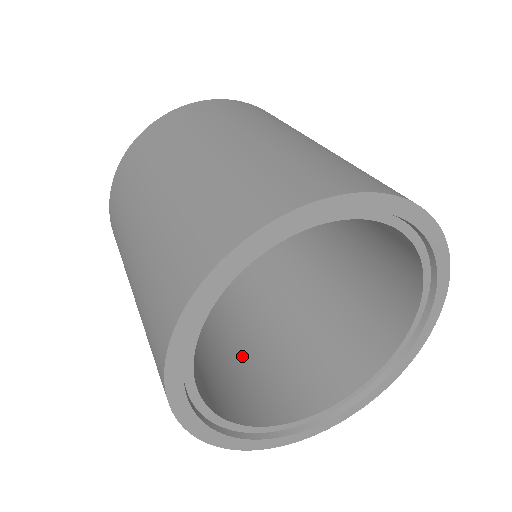
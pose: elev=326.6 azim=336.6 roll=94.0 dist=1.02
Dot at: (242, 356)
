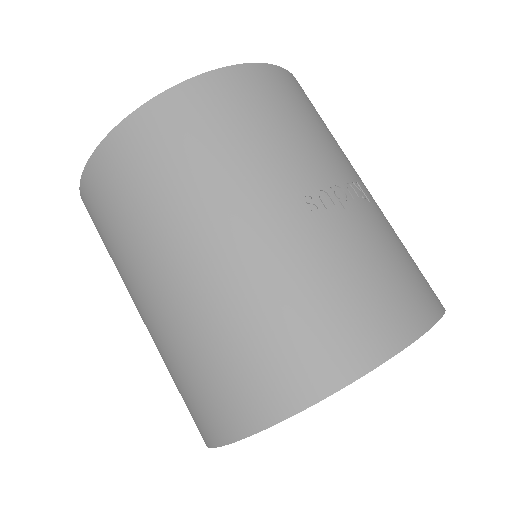
Dot at: occluded
